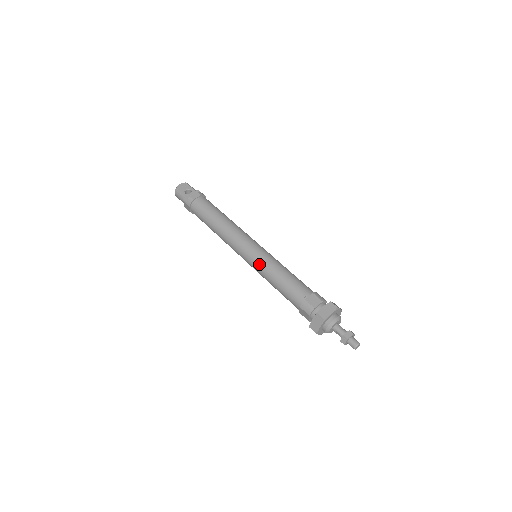
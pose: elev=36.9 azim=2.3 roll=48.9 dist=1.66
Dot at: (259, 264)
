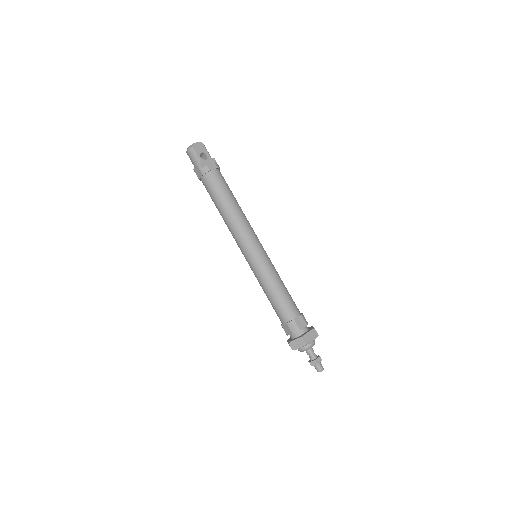
Dot at: (261, 269)
